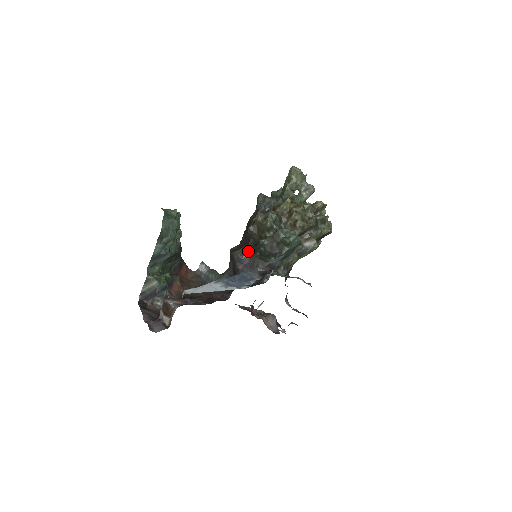
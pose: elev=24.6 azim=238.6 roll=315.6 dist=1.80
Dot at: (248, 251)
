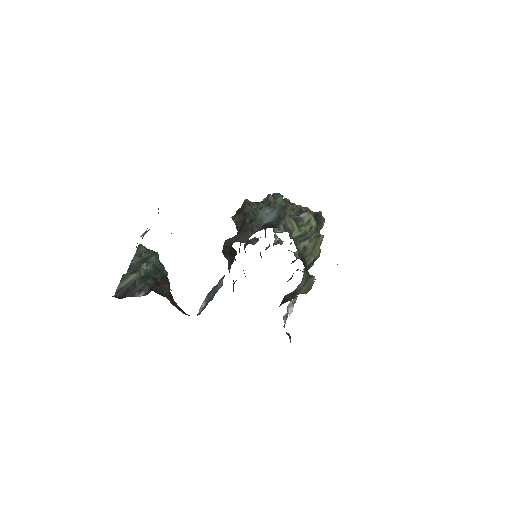
Dot at: (239, 233)
